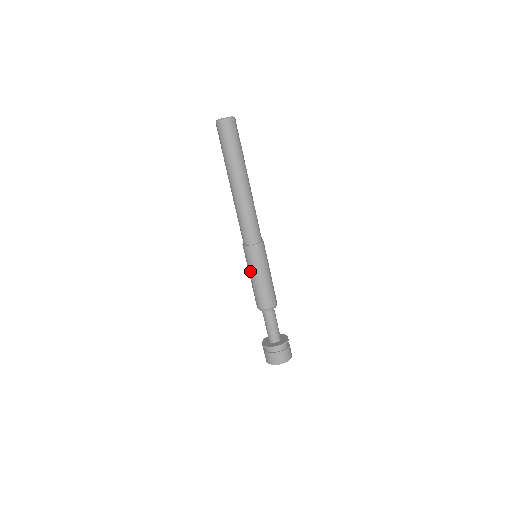
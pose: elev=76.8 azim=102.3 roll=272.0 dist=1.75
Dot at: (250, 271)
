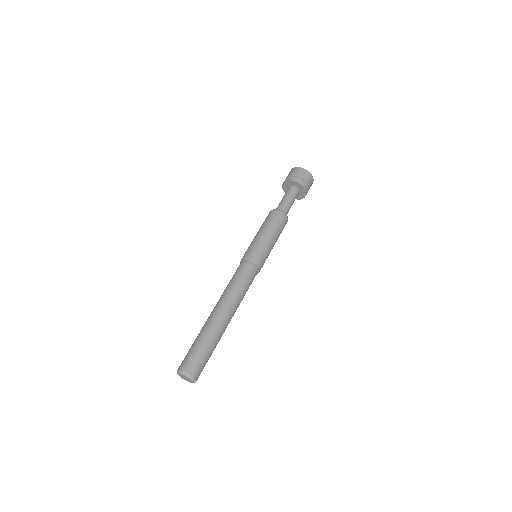
Dot at: occluded
